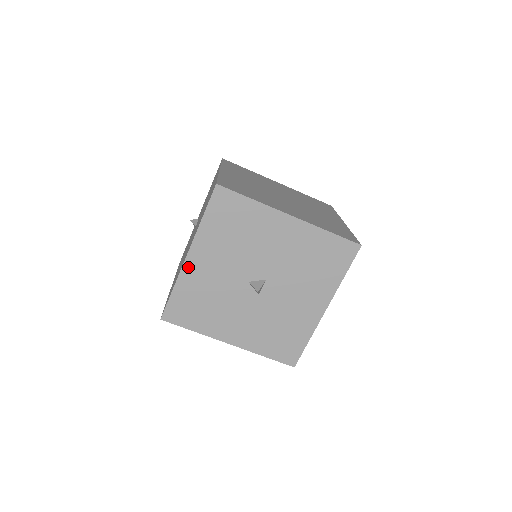
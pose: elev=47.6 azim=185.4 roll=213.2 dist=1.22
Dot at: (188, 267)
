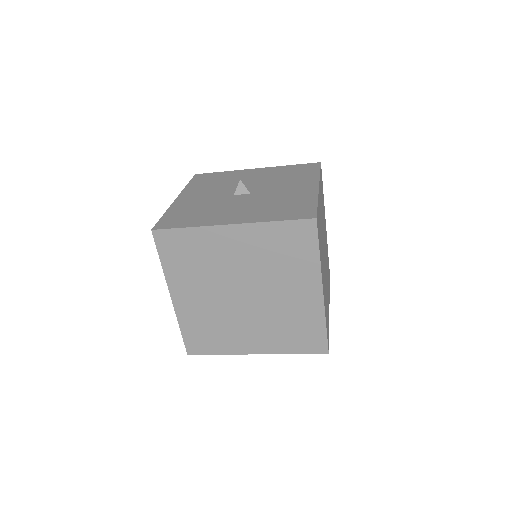
Dot at: (246, 171)
